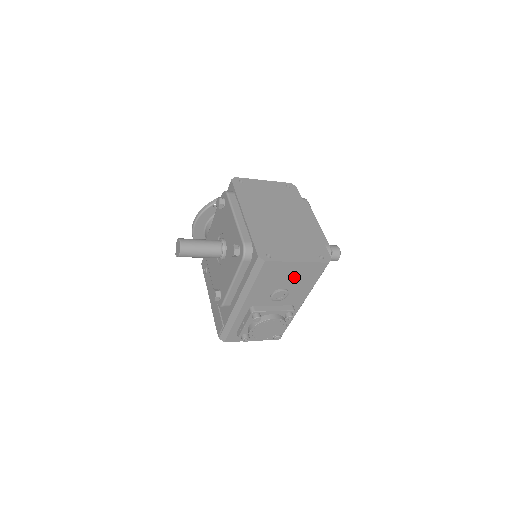
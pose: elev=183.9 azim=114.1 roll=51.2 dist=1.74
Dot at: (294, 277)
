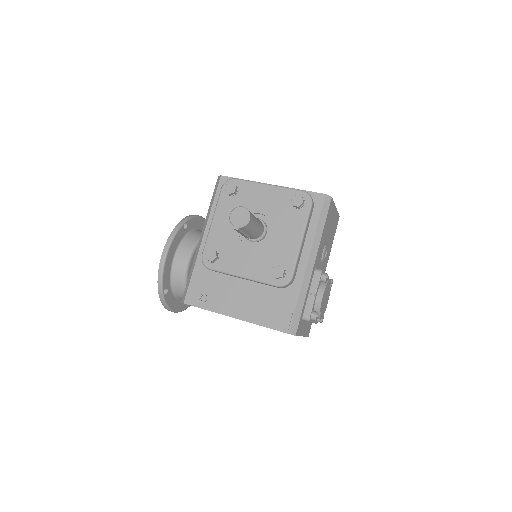
Dot at: (331, 229)
